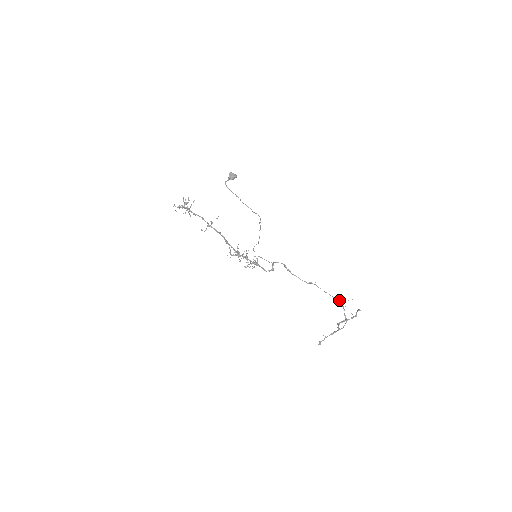
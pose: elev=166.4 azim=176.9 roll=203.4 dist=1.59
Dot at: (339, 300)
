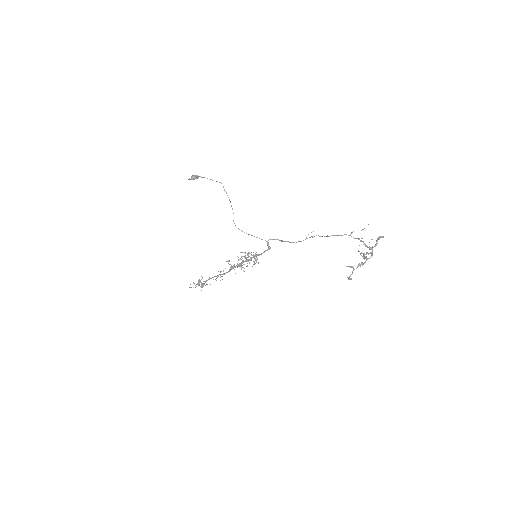
Dot at: occluded
